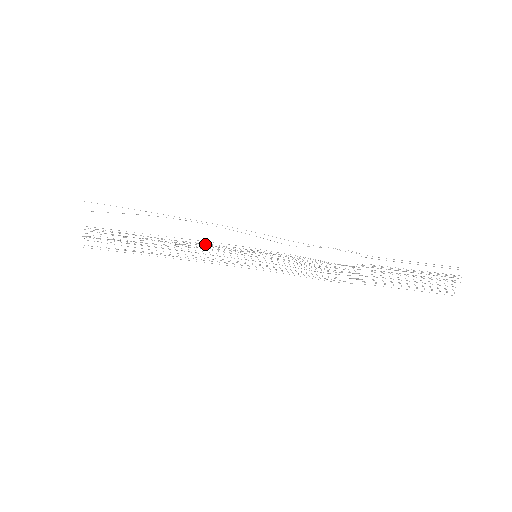
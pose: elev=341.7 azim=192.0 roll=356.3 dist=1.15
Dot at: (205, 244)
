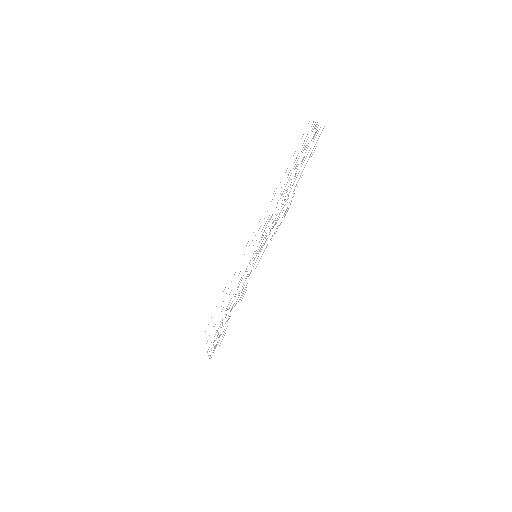
Dot at: (245, 287)
